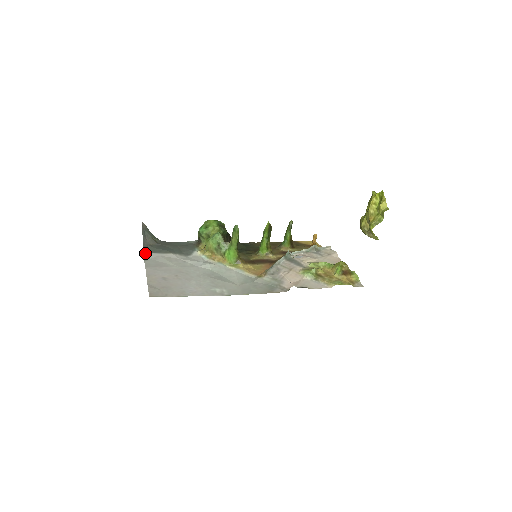
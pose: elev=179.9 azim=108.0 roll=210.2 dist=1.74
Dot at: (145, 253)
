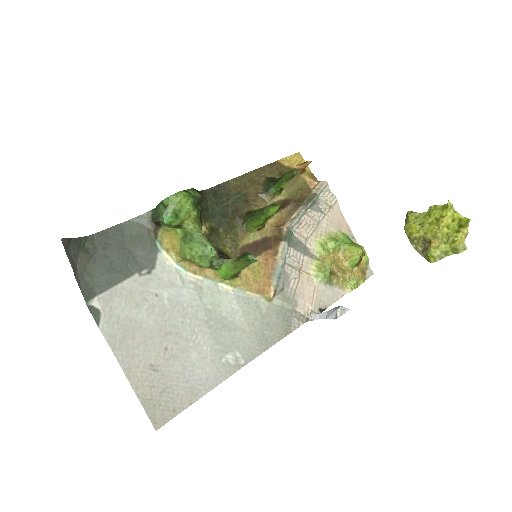
Dot at: (88, 302)
